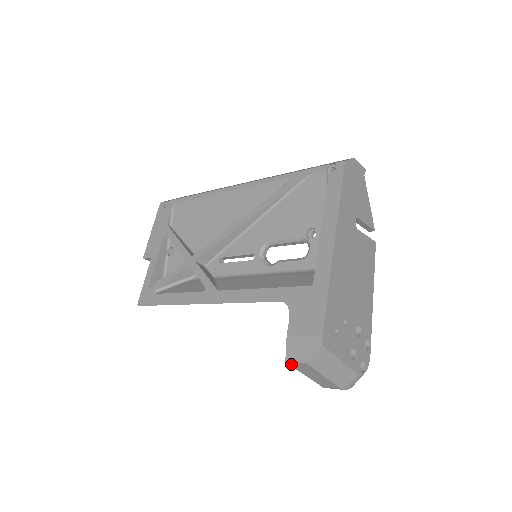
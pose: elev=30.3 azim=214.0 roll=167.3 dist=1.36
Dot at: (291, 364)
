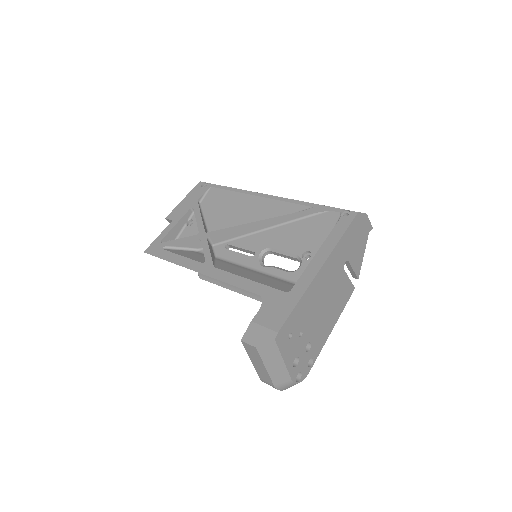
Dot at: (244, 344)
